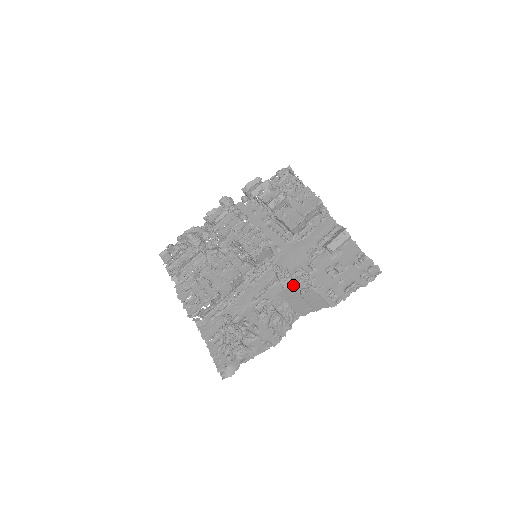
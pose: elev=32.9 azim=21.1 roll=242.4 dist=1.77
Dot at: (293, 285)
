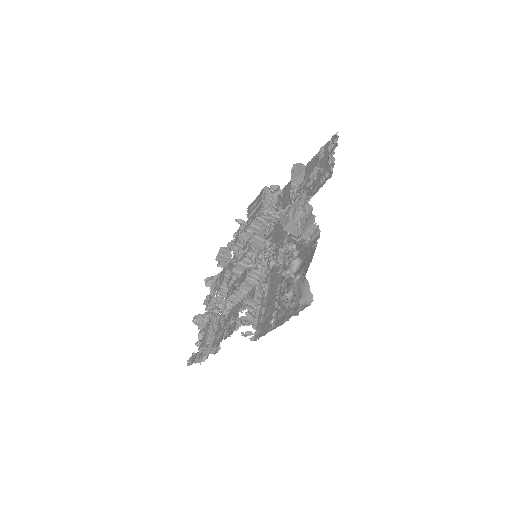
Dot at: occluded
